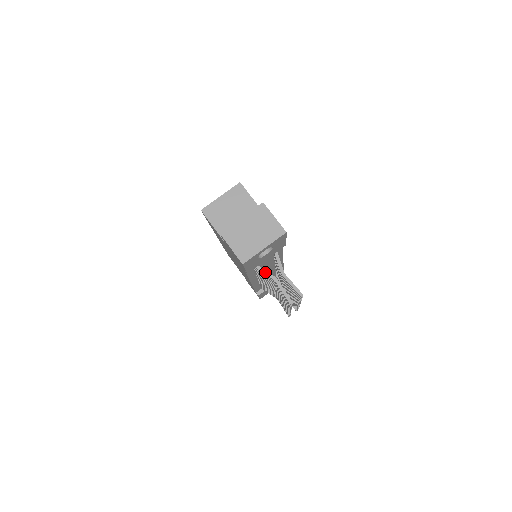
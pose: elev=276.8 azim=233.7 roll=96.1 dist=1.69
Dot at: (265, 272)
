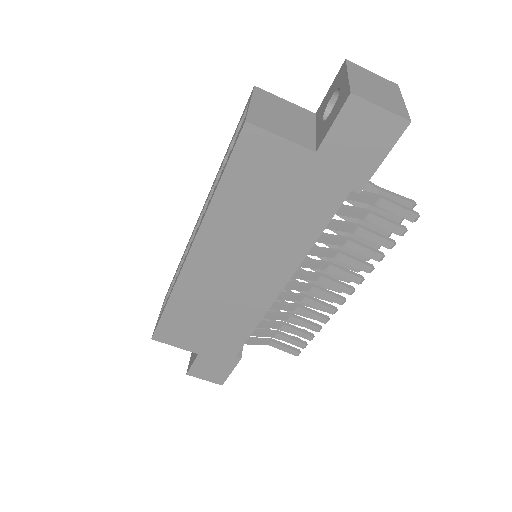
Dot at: (364, 192)
